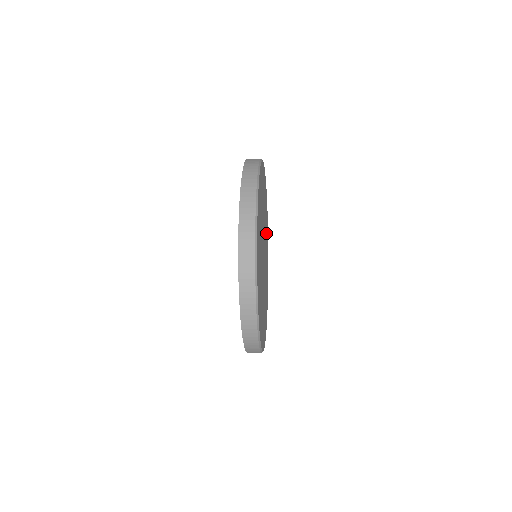
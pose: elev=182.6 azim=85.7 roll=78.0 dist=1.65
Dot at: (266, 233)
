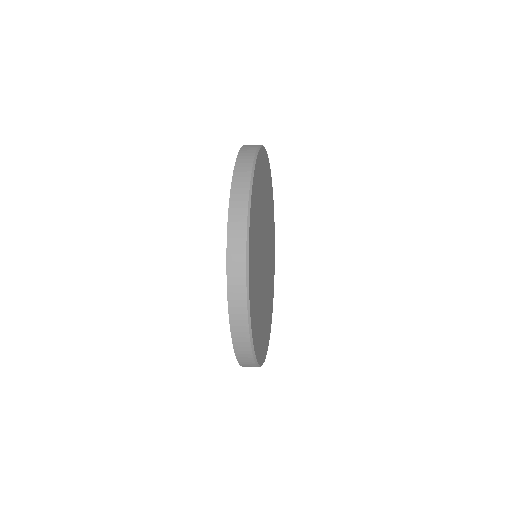
Dot at: (267, 194)
